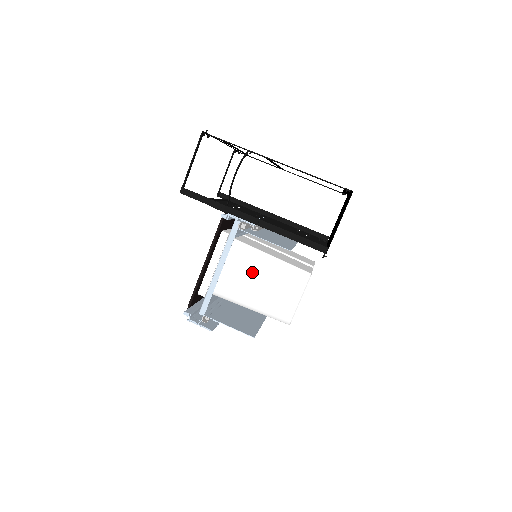
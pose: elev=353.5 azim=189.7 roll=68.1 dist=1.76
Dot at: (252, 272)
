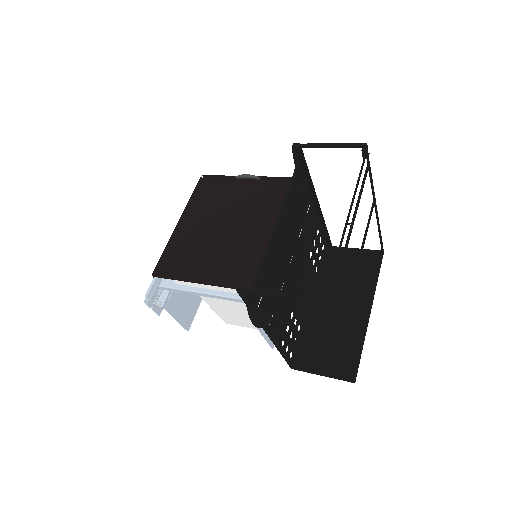
Dot at: (234, 305)
